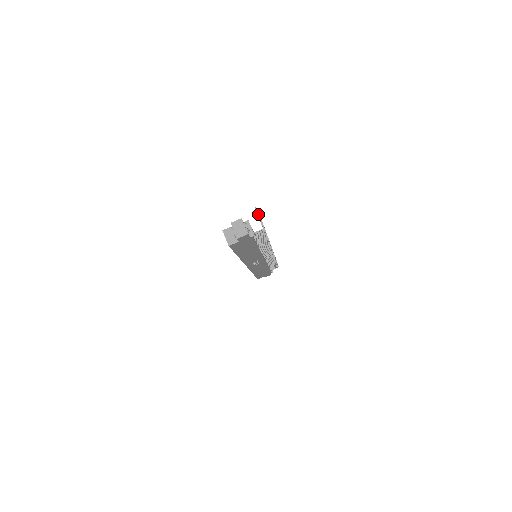
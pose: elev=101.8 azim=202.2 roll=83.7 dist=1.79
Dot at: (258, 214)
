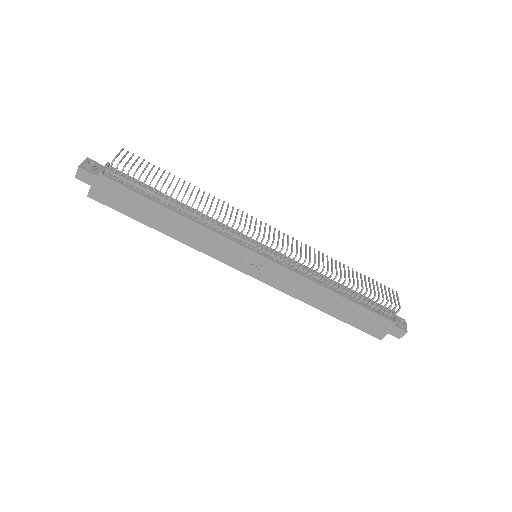
Dot at: (119, 152)
